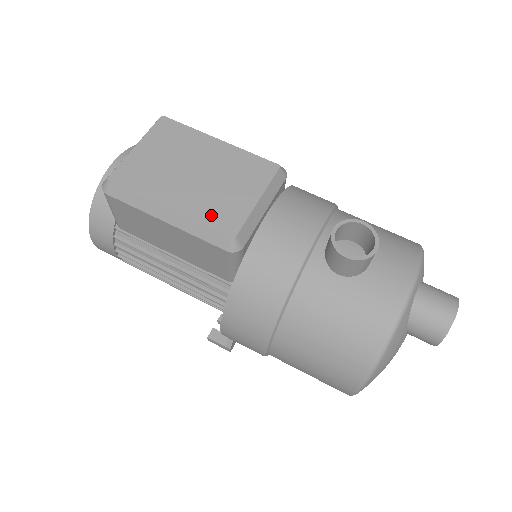
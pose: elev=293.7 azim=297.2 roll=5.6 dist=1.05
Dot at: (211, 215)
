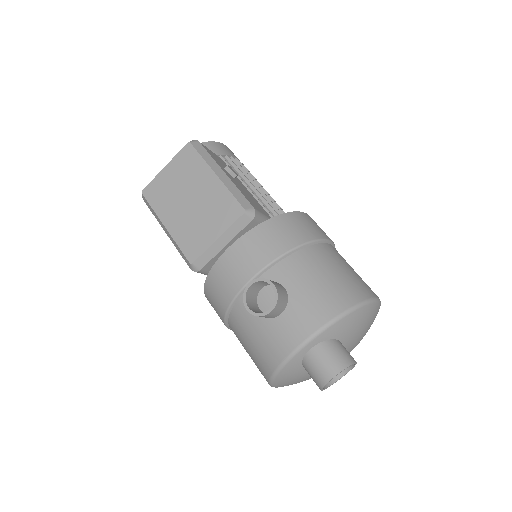
Dot at: (185, 241)
